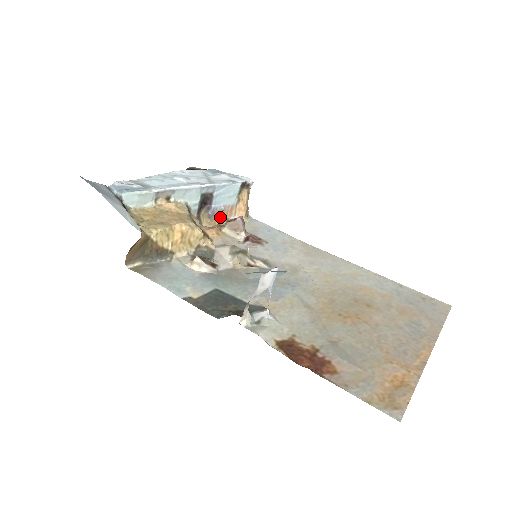
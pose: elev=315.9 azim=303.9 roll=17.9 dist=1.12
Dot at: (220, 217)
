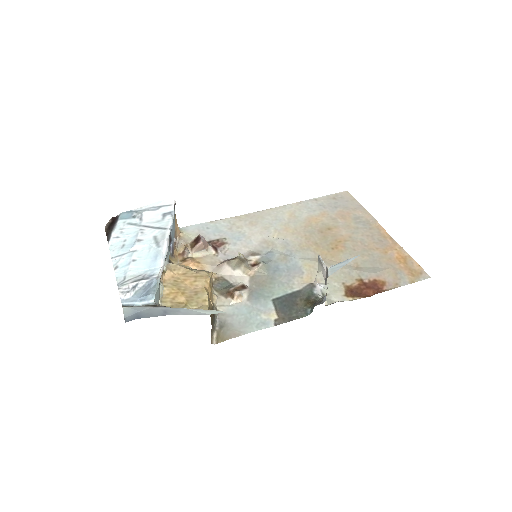
Dot at: (174, 248)
